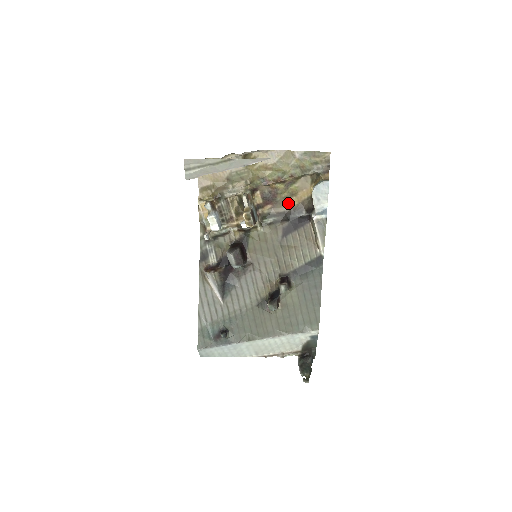
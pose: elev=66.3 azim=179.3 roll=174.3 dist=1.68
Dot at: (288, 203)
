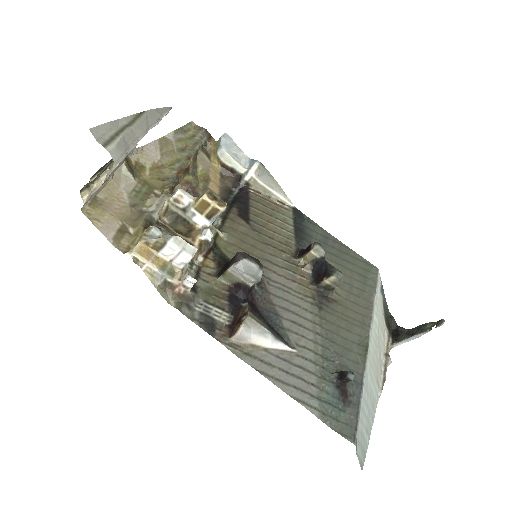
Dot at: occluded
